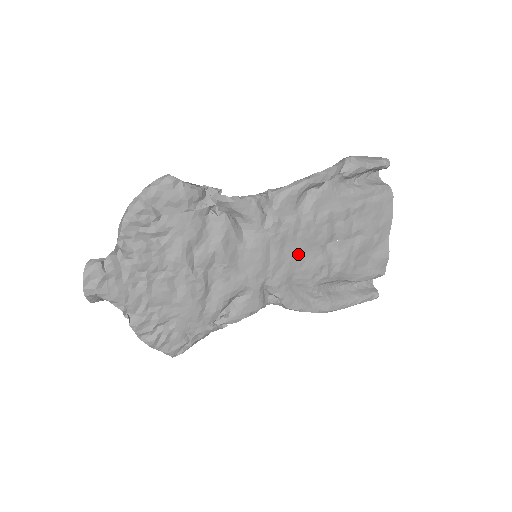
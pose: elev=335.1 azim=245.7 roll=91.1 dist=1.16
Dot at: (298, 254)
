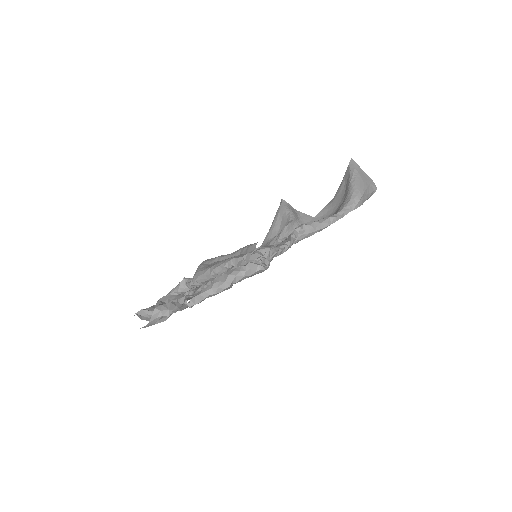
Dot at: occluded
